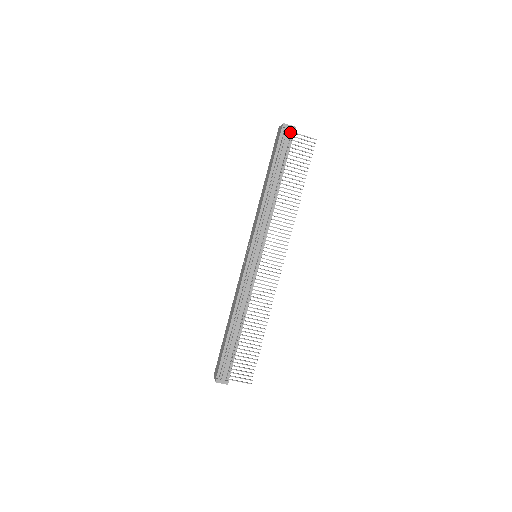
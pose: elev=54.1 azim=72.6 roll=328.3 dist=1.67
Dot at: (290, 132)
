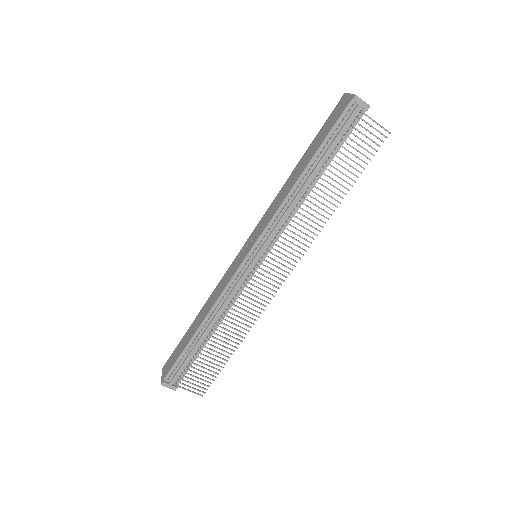
Dot at: (359, 110)
